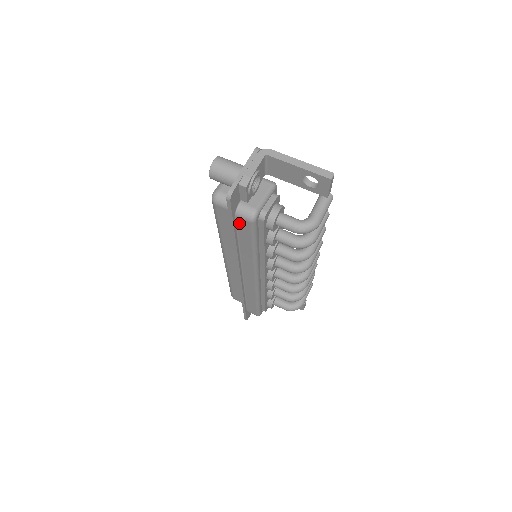
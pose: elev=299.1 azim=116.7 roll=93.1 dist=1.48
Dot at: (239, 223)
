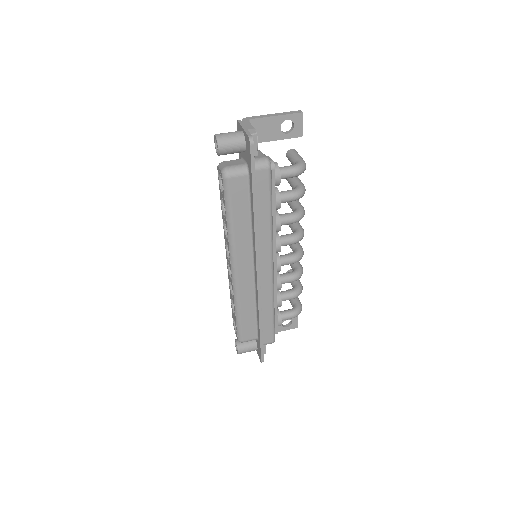
Dot at: (258, 180)
